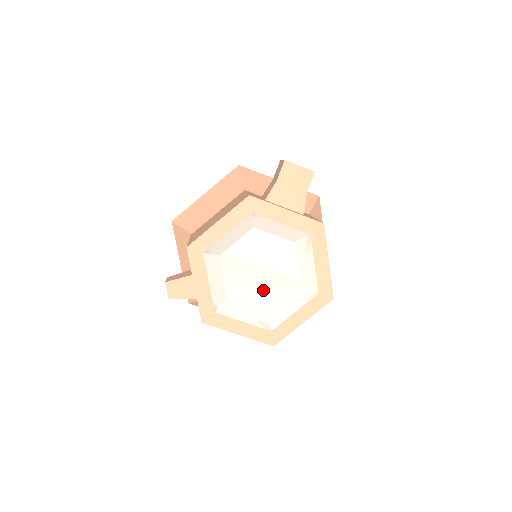
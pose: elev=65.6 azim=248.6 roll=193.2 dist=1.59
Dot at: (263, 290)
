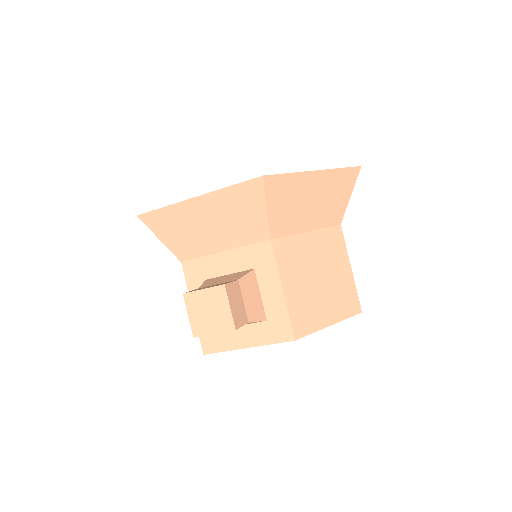
Dot at: occluded
